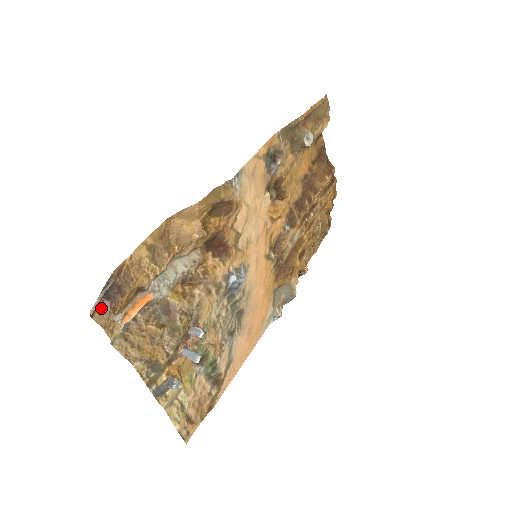
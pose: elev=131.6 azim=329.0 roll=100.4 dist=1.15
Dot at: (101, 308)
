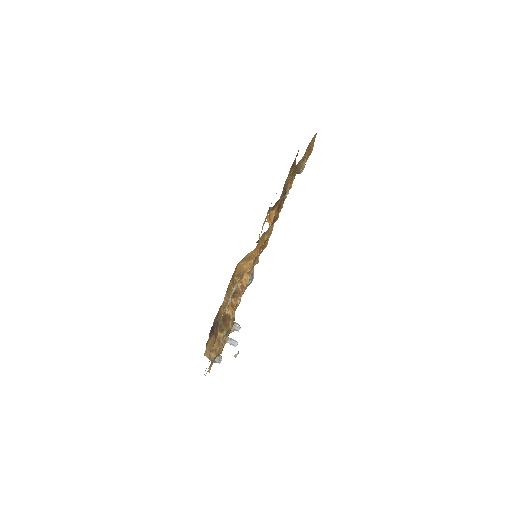
Dot at: (210, 340)
